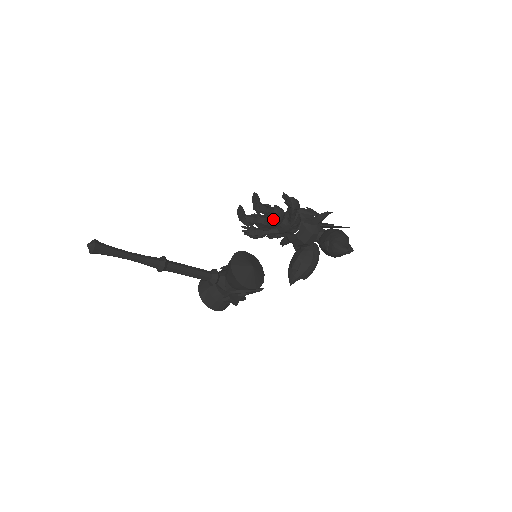
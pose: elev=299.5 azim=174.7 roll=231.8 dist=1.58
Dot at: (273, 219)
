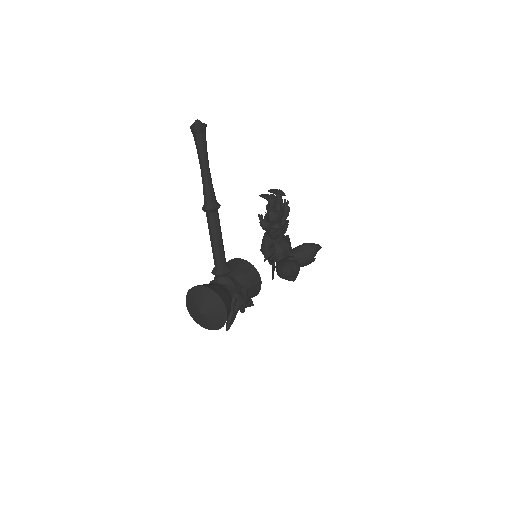
Dot at: (283, 209)
